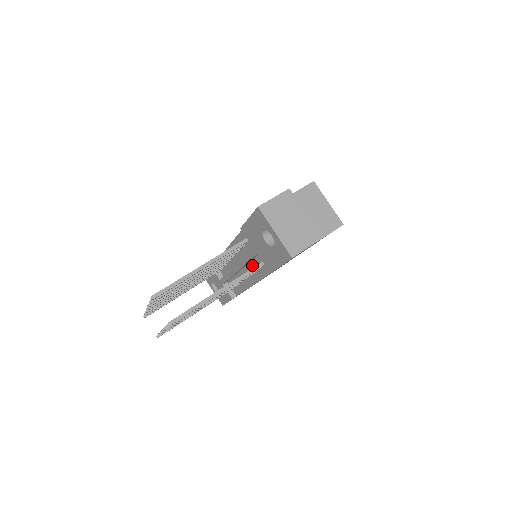
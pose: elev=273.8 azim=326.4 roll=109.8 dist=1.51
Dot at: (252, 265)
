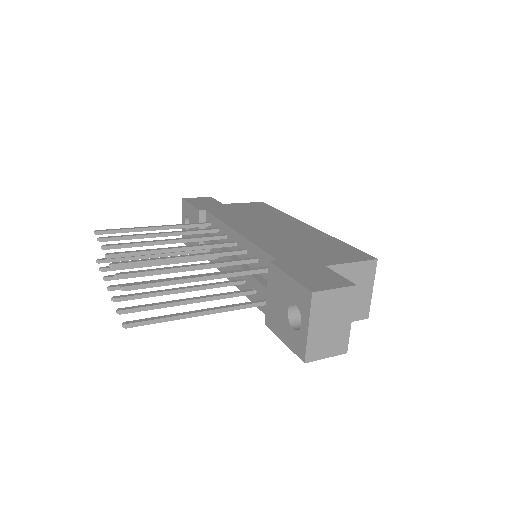
Dot at: occluded
